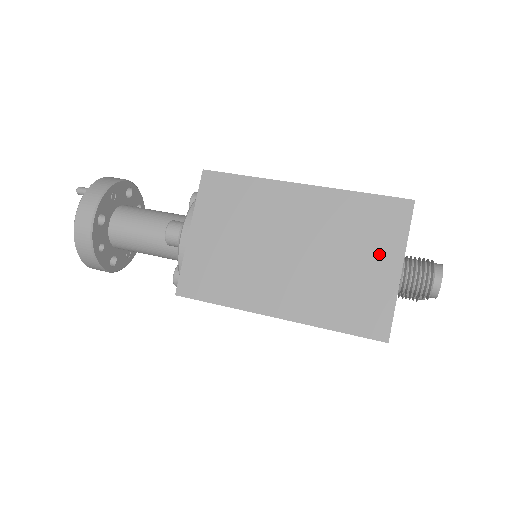
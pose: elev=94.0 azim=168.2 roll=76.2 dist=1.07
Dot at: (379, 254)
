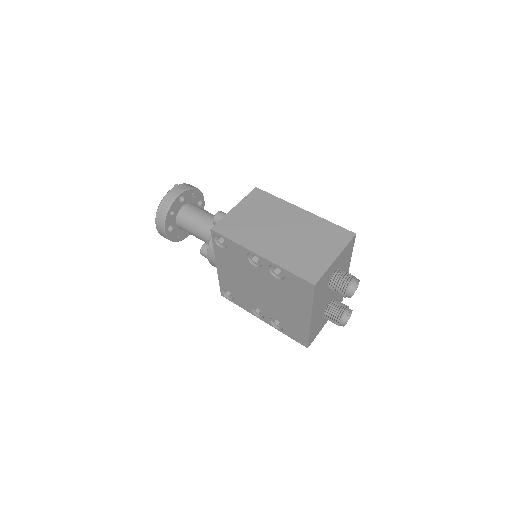
Dot at: (328, 248)
